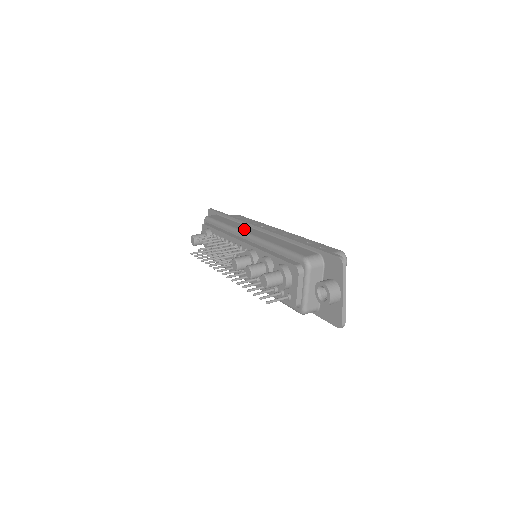
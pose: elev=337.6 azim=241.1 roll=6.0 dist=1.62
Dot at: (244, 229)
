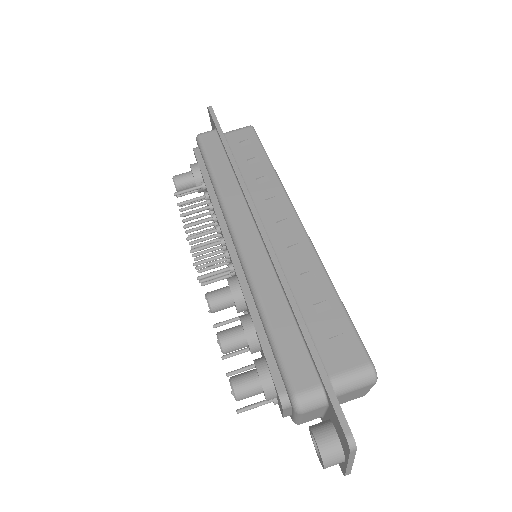
Dot at: (236, 217)
